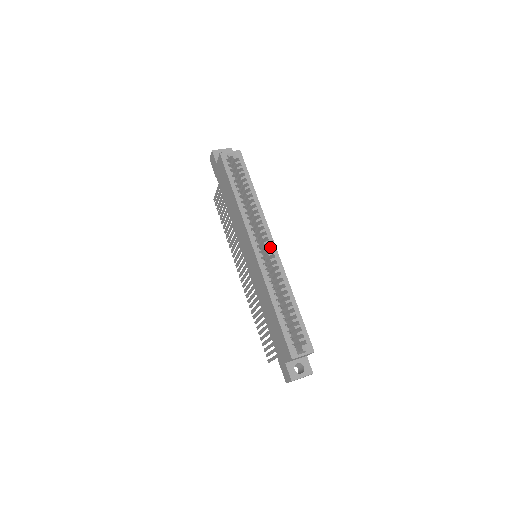
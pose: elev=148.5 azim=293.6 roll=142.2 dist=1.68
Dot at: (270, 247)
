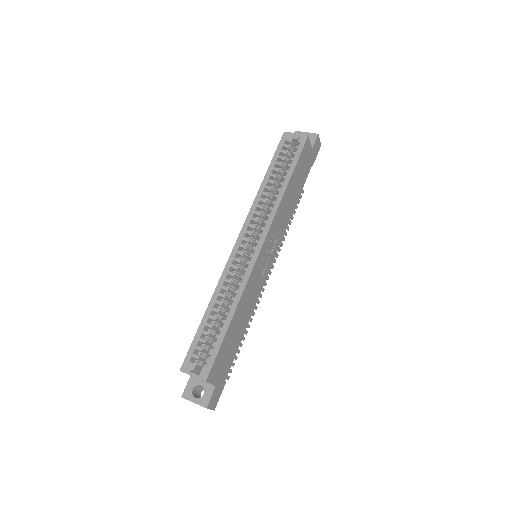
Dot at: (254, 248)
